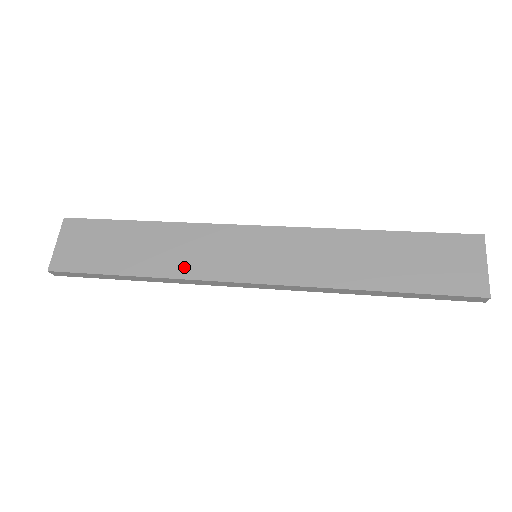
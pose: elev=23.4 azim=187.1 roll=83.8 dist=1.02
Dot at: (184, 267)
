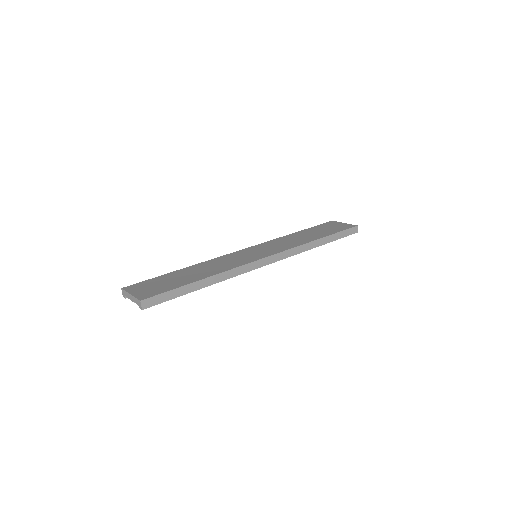
Dot at: (227, 267)
